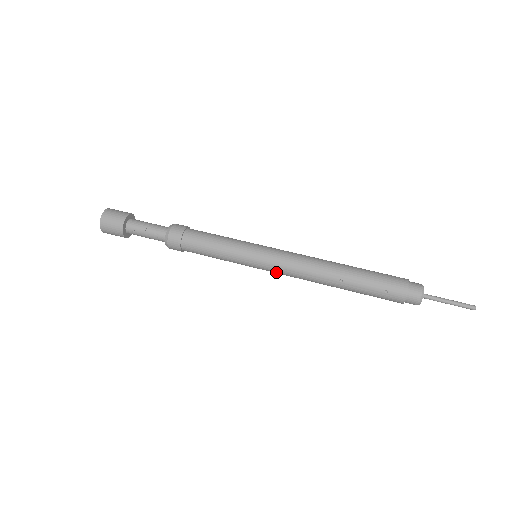
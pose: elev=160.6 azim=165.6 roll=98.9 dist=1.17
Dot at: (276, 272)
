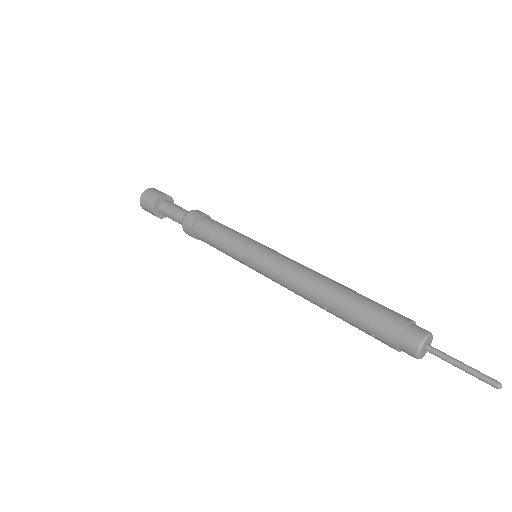
Dot at: occluded
